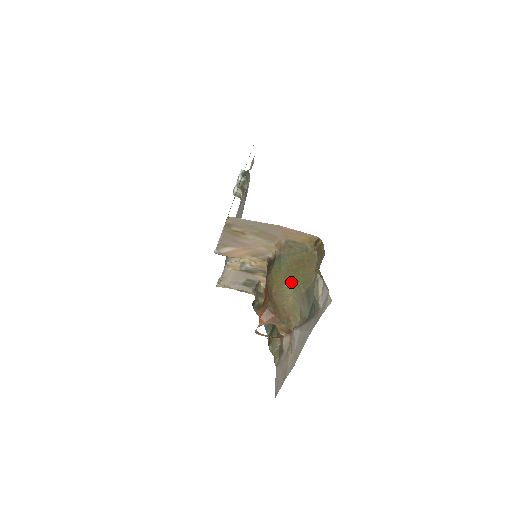
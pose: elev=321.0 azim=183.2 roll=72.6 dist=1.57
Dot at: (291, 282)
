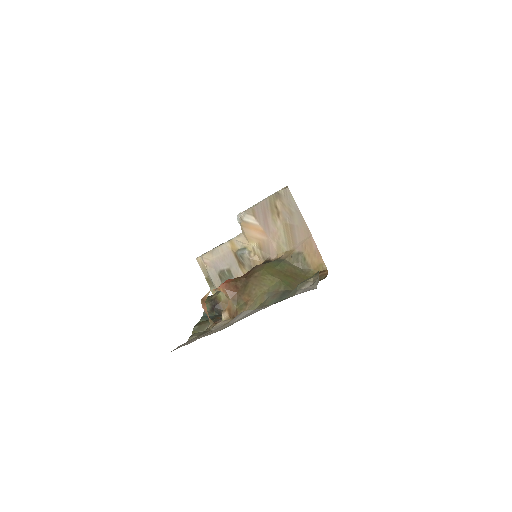
Dot at: (277, 278)
